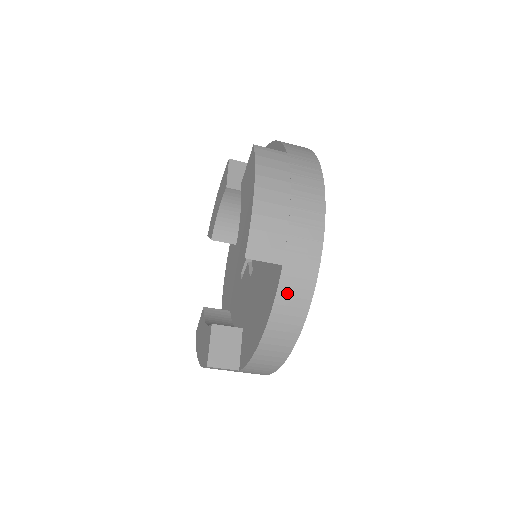
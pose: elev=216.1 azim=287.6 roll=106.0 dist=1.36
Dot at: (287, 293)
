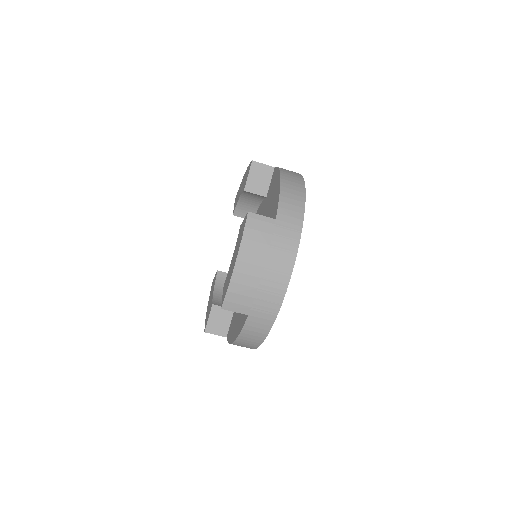
Dot at: (250, 329)
